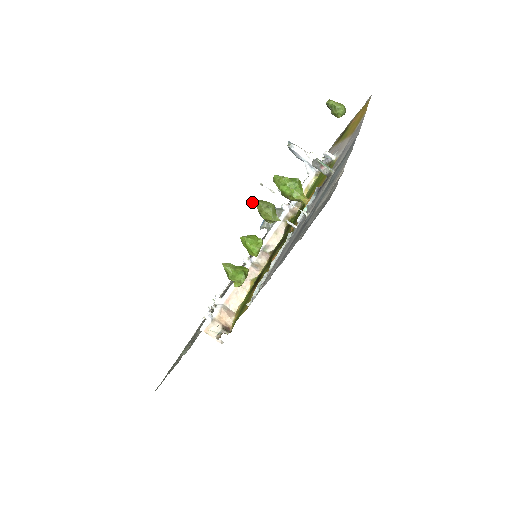
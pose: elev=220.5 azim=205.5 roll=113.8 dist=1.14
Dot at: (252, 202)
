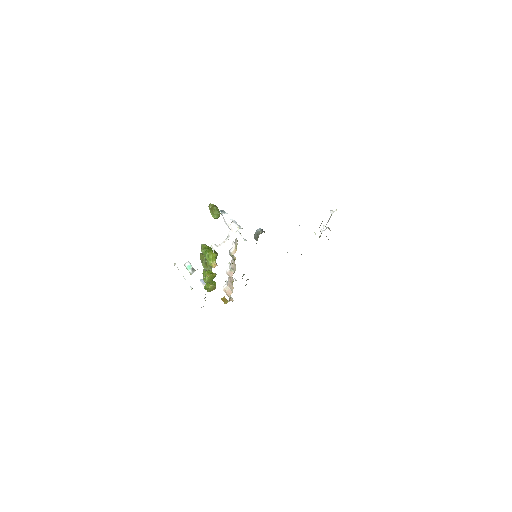
Dot at: (201, 253)
